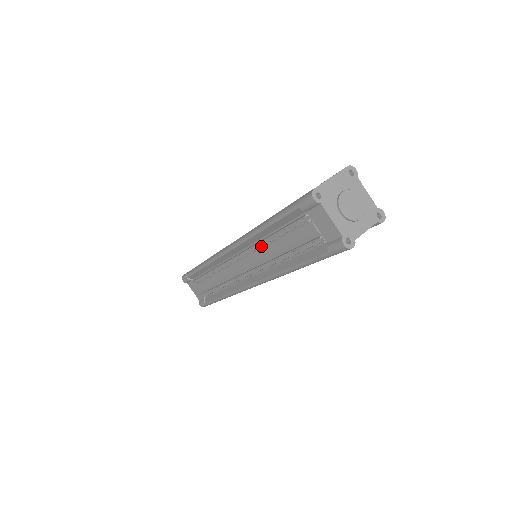
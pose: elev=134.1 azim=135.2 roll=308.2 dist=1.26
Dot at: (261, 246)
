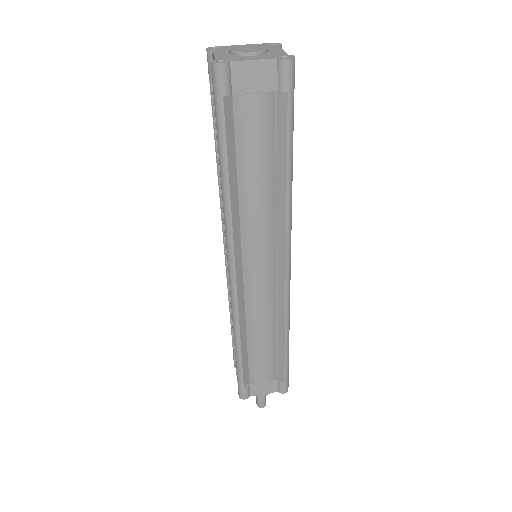
Dot at: occluded
